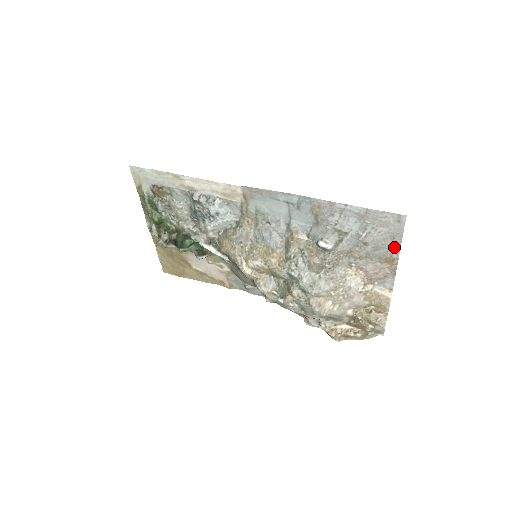
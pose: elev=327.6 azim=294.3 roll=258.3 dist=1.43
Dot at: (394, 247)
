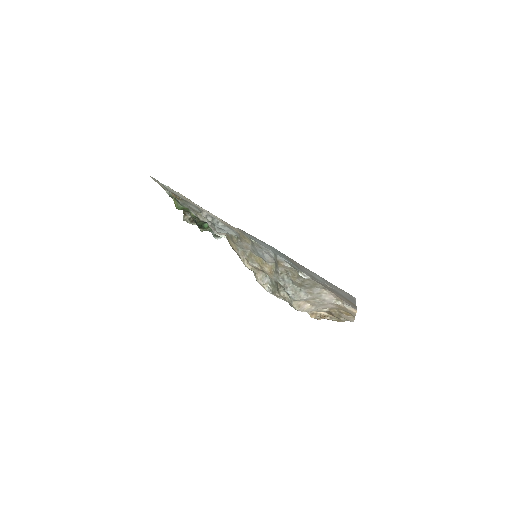
Dot at: (352, 301)
